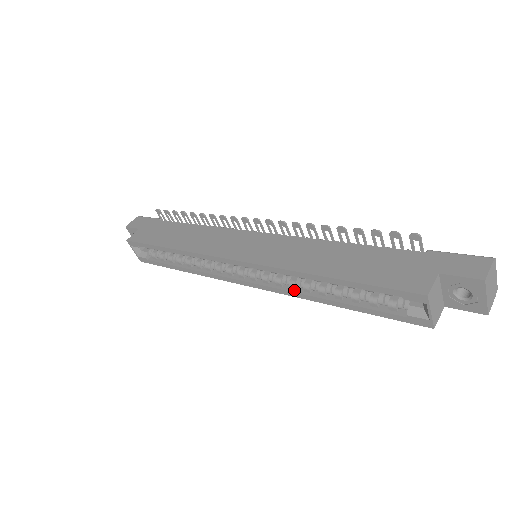
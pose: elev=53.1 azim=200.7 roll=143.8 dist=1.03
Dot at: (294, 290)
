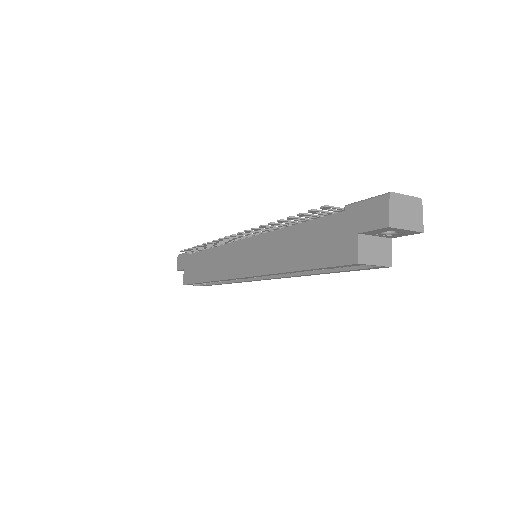
Dot at: (293, 274)
